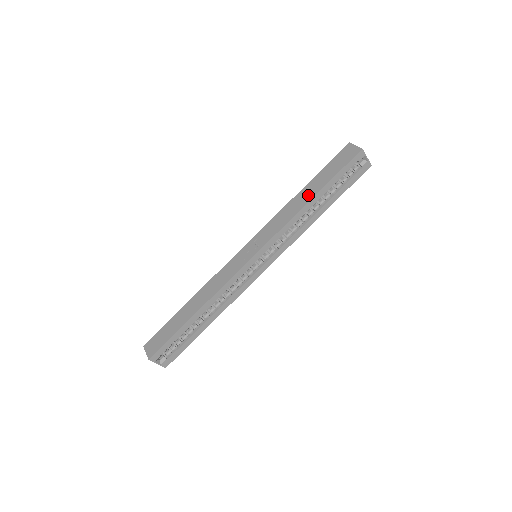
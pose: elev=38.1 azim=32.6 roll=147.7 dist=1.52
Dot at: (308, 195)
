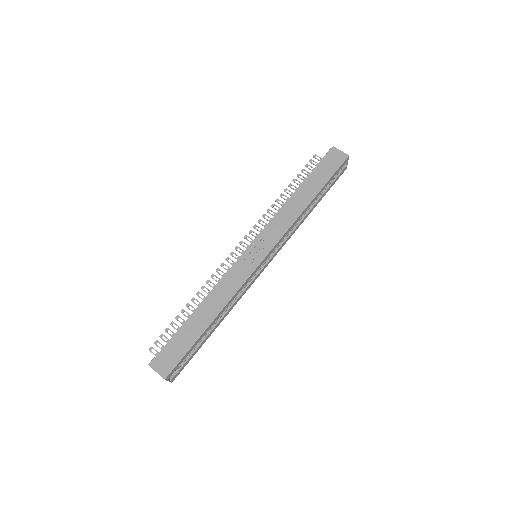
Dot at: (306, 197)
